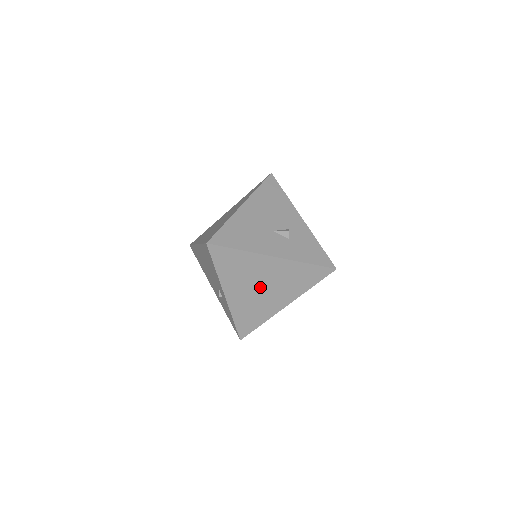
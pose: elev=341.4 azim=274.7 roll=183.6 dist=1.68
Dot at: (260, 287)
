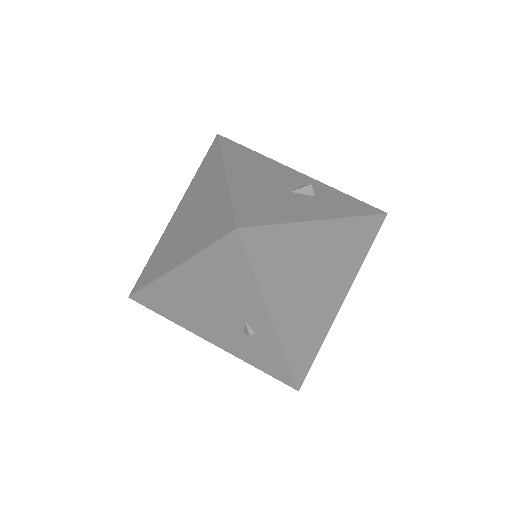
Dot at: (313, 282)
